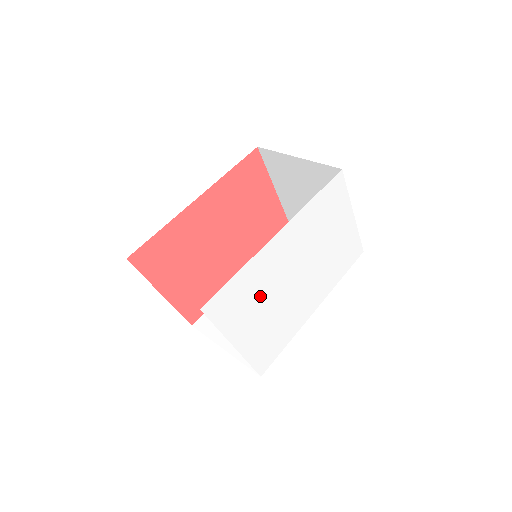
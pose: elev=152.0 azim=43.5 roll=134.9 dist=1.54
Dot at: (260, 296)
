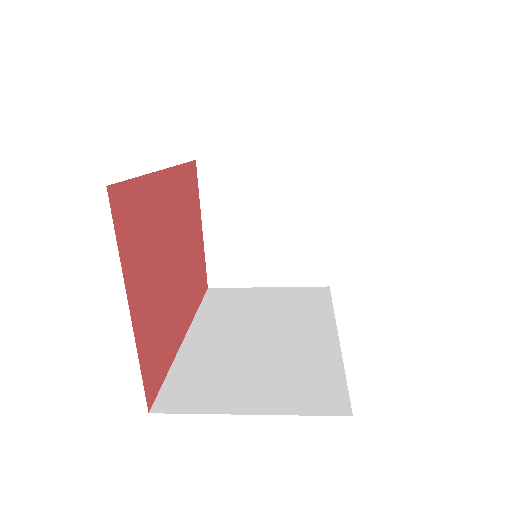
Dot at: occluded
